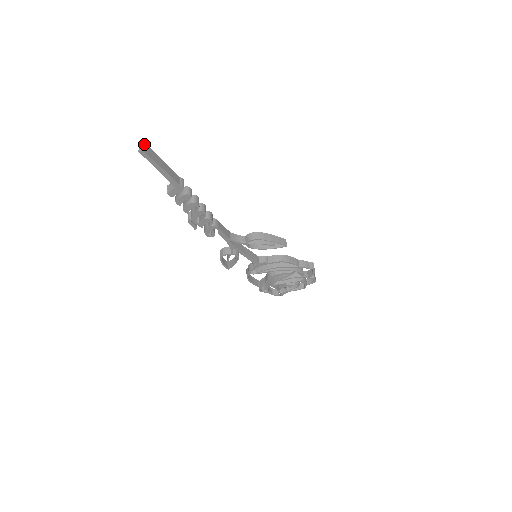
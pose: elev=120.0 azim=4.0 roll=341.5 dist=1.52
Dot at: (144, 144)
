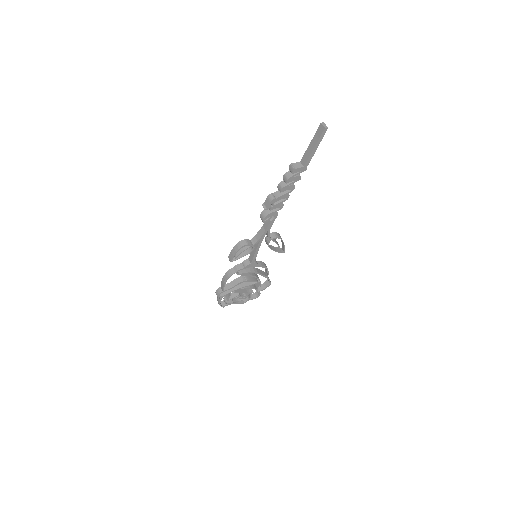
Dot at: (323, 125)
